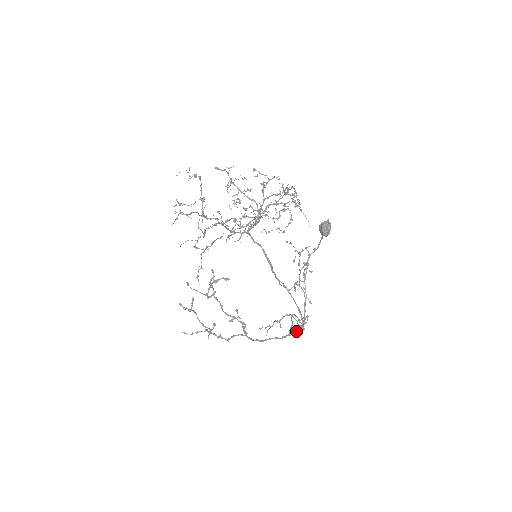
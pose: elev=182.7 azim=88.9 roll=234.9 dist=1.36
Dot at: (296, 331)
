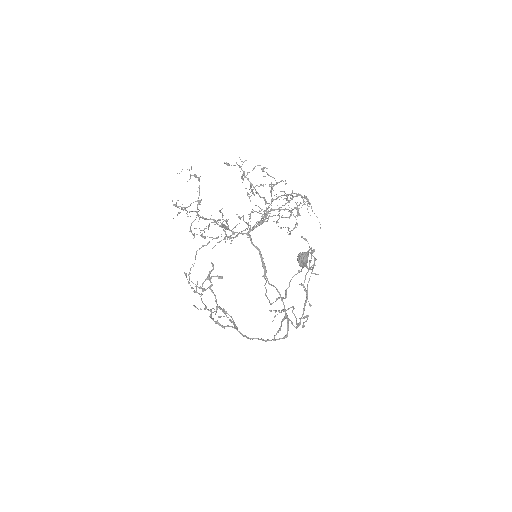
Dot at: occluded
